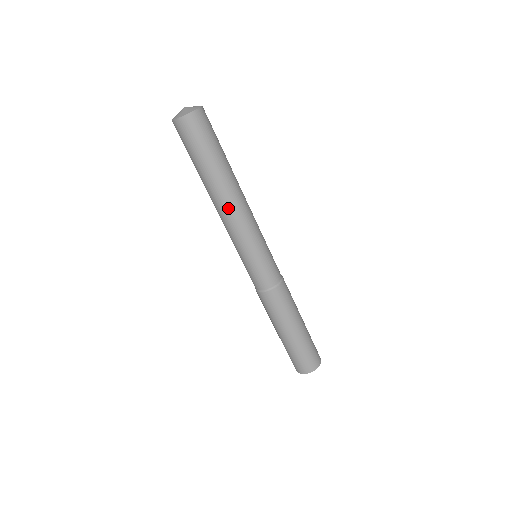
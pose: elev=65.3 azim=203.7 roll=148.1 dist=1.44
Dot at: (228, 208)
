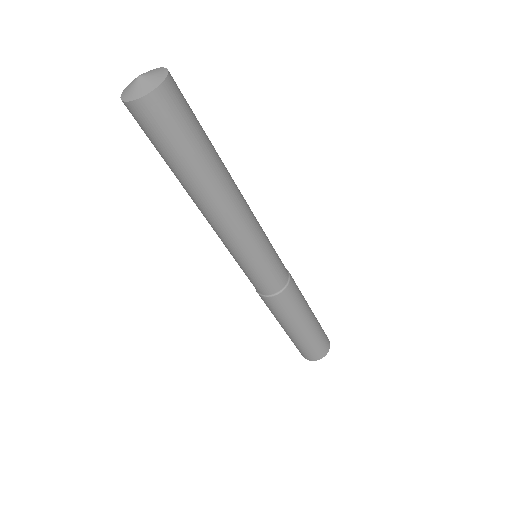
Dot at: (218, 215)
